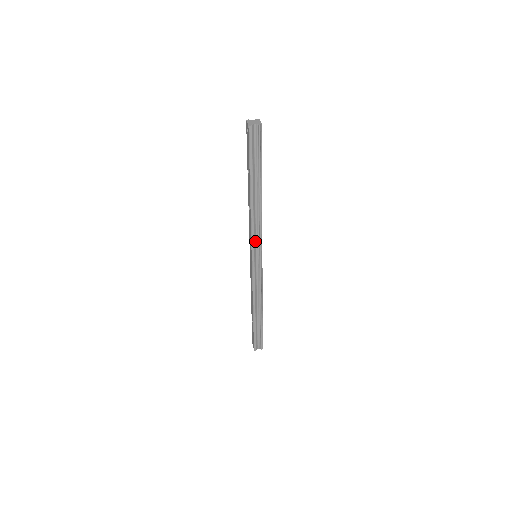
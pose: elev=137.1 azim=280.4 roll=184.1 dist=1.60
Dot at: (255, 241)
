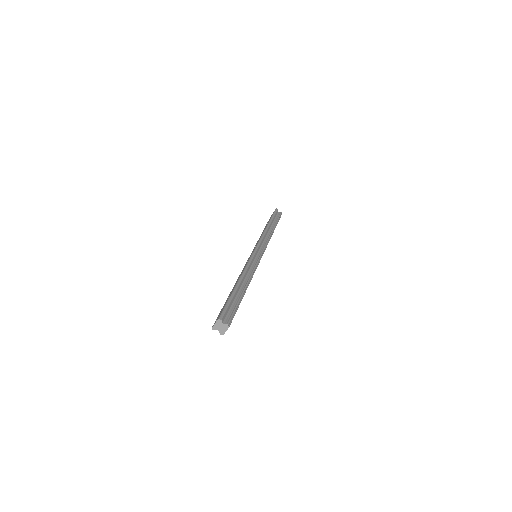
Dot at: occluded
